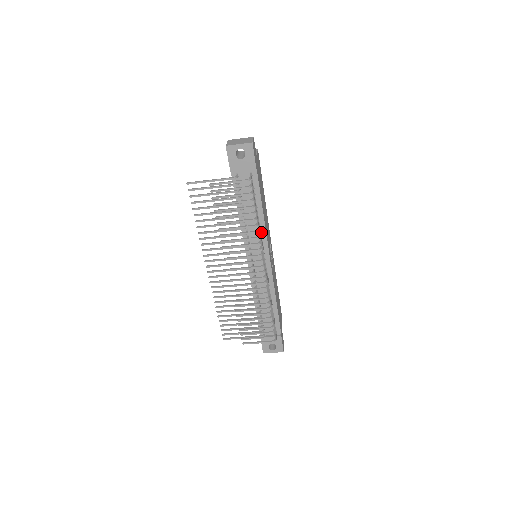
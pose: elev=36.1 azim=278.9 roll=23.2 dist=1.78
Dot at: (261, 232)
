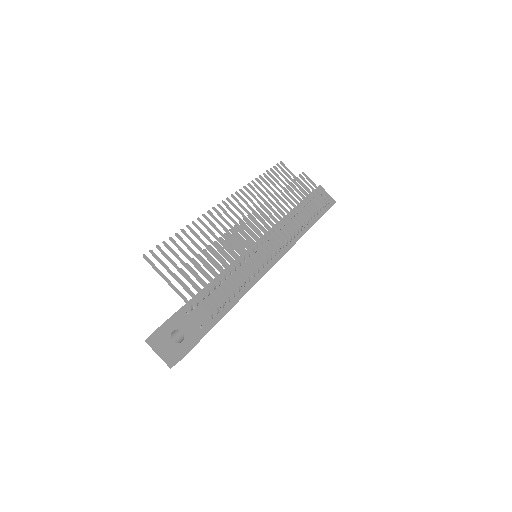
Dot at: (291, 240)
